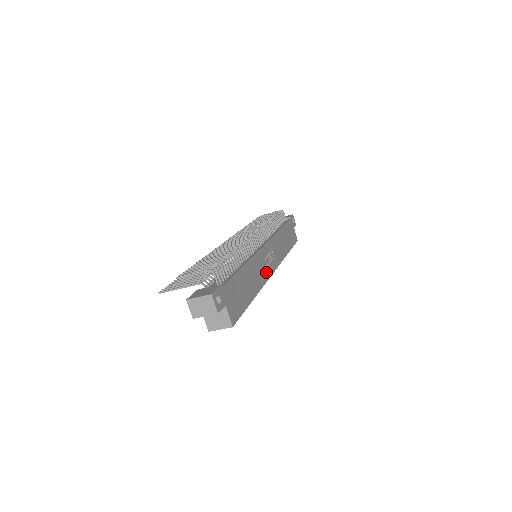
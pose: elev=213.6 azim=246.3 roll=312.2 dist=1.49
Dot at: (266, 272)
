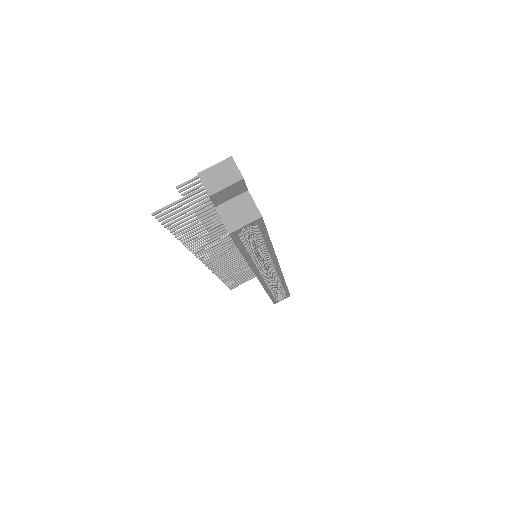
Dot at: occluded
